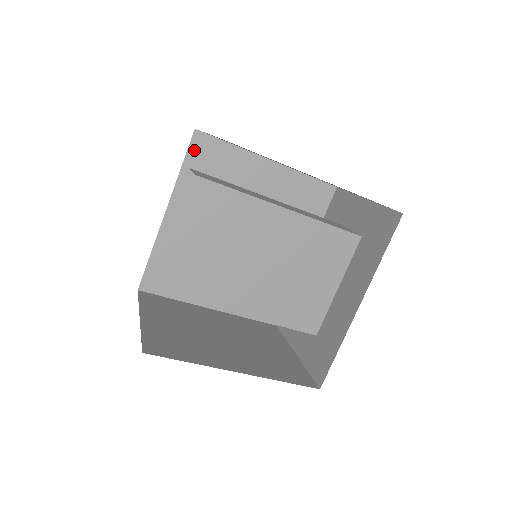
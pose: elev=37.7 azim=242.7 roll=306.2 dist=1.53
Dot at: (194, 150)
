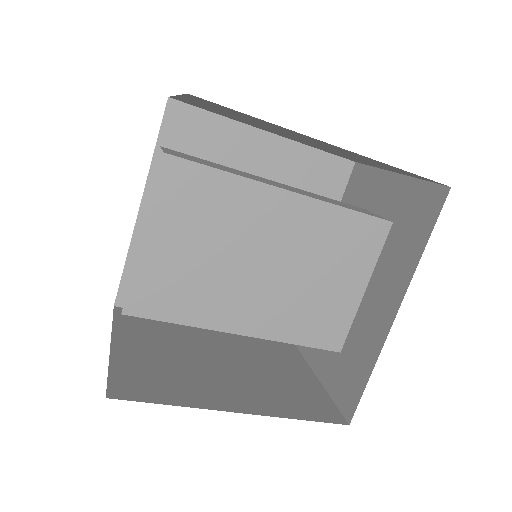
Dot at: (170, 125)
